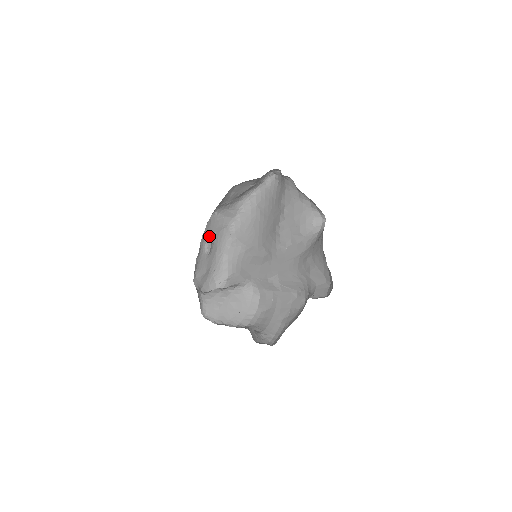
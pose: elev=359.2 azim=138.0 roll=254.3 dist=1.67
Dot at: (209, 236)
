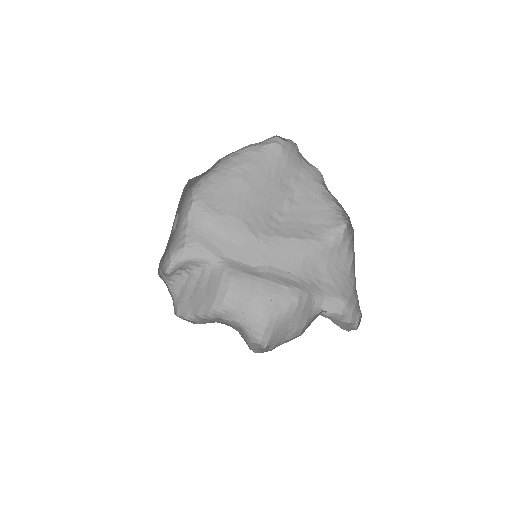
Dot at: (177, 210)
